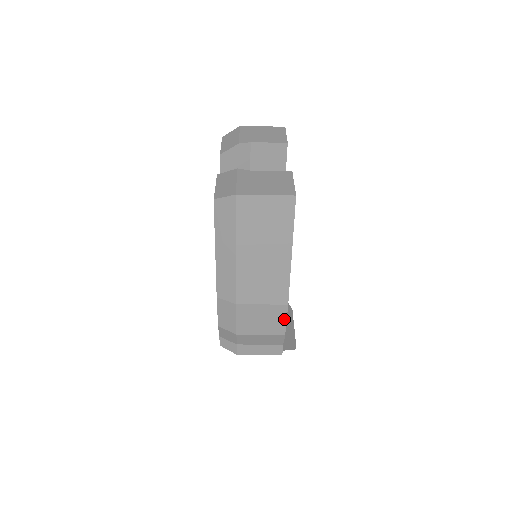
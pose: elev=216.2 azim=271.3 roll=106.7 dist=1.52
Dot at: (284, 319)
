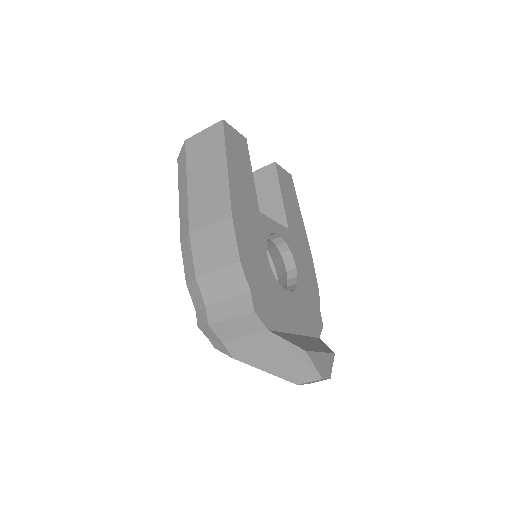
Dot at: (233, 238)
